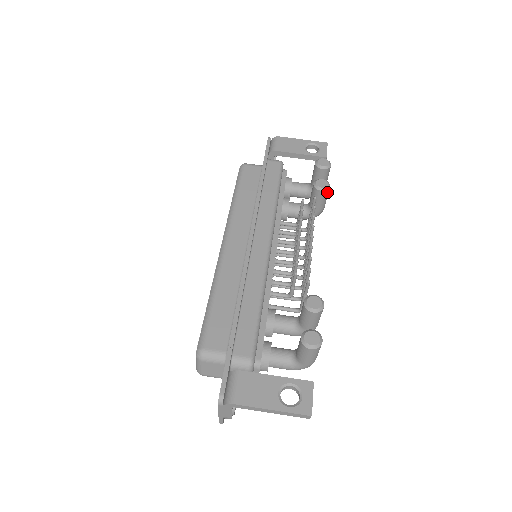
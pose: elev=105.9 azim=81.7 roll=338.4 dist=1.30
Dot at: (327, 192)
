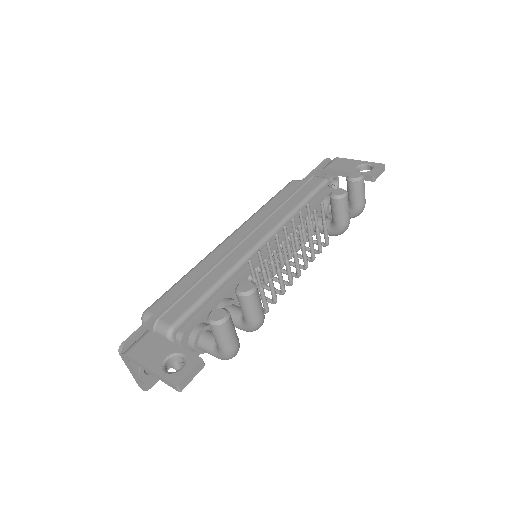
Dot at: (343, 202)
